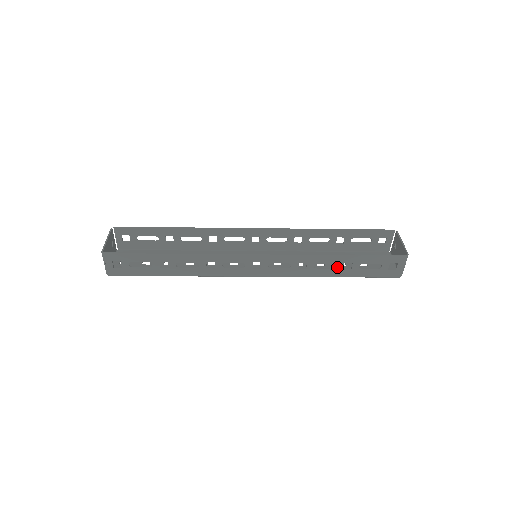
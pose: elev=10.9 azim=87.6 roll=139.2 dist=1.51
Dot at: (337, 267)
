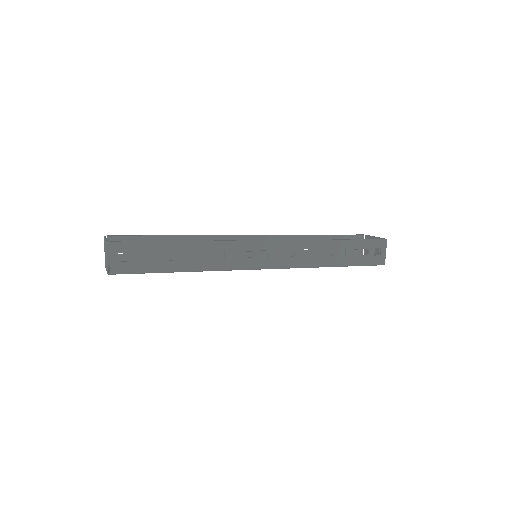
Dot at: (334, 254)
